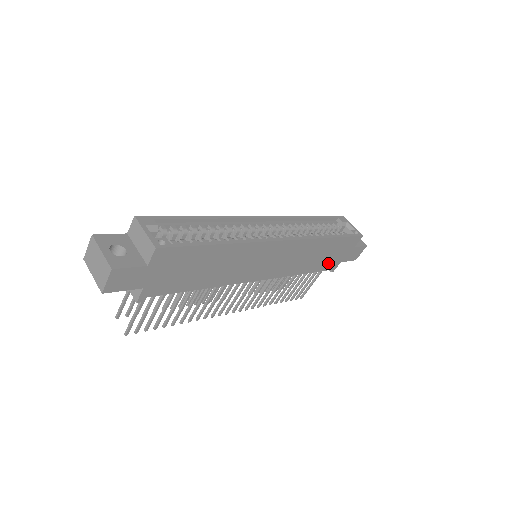
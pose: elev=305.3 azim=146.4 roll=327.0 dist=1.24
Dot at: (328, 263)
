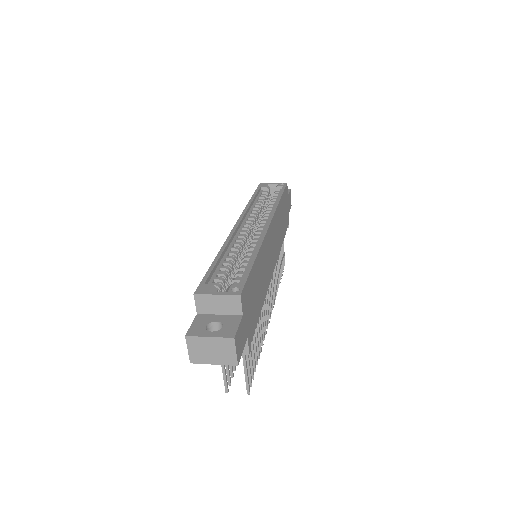
Dot at: (286, 221)
